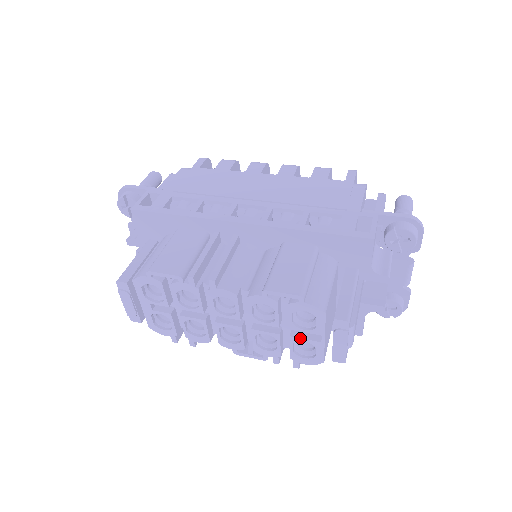
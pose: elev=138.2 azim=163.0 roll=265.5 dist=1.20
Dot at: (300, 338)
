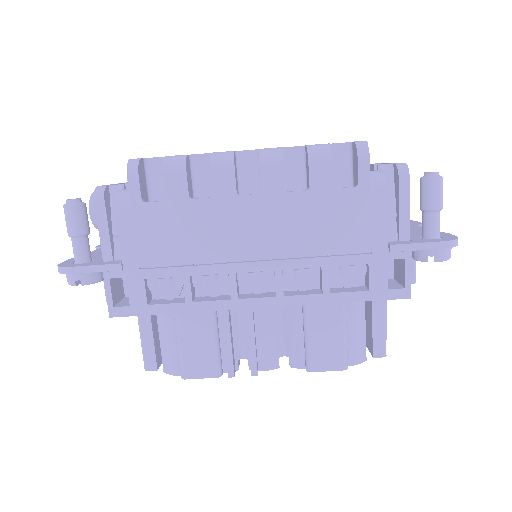
Dot at: occluded
